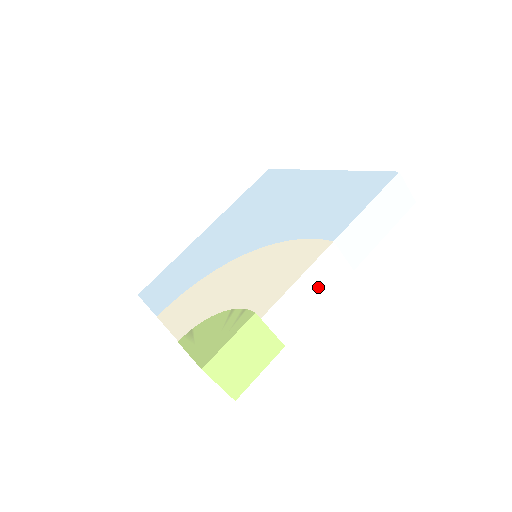
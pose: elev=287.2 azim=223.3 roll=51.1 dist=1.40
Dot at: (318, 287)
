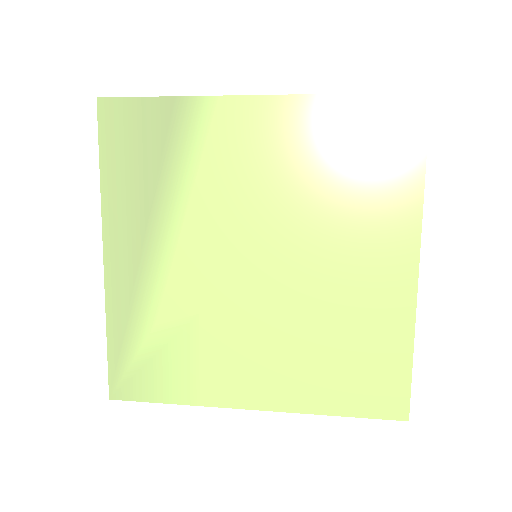
Dot at: occluded
